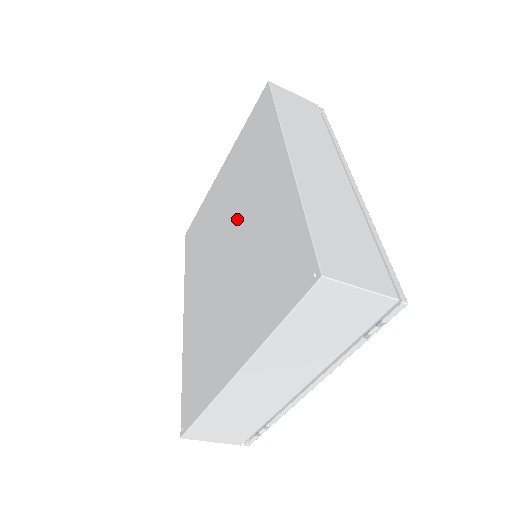
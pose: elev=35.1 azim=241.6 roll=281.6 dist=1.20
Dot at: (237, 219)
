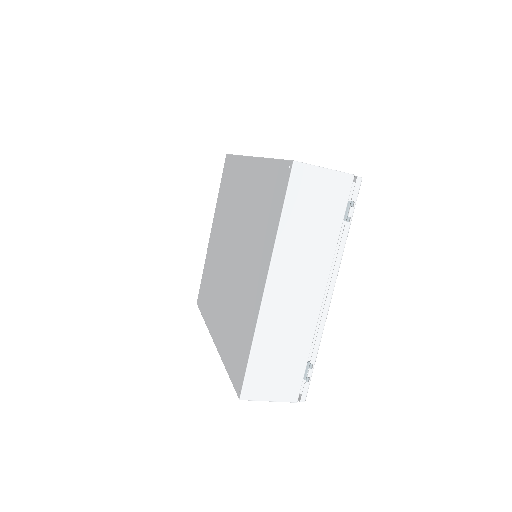
Dot at: (232, 230)
